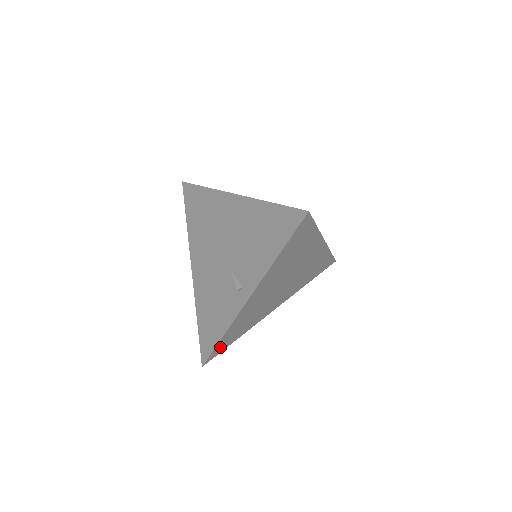
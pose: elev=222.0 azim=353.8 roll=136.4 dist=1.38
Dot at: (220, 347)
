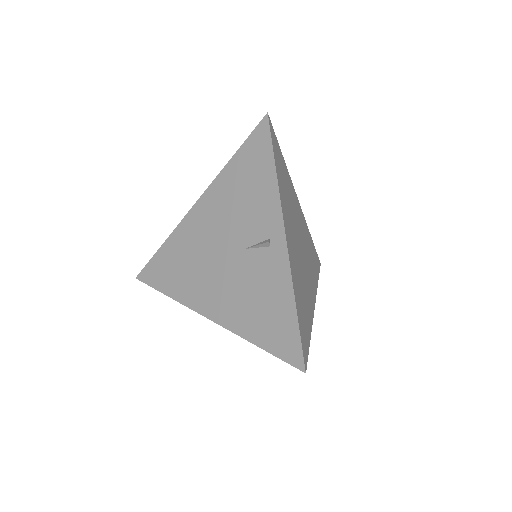
Dot at: (303, 337)
